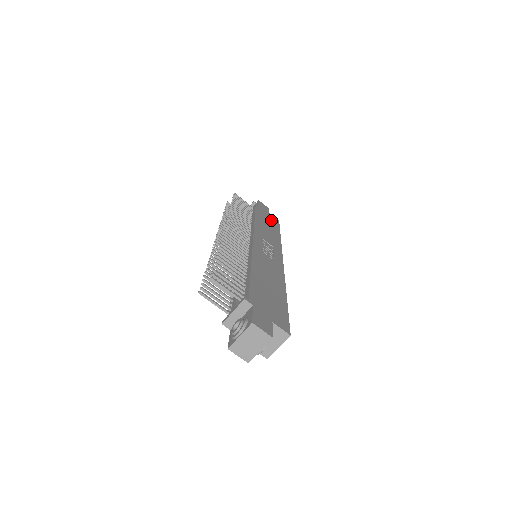
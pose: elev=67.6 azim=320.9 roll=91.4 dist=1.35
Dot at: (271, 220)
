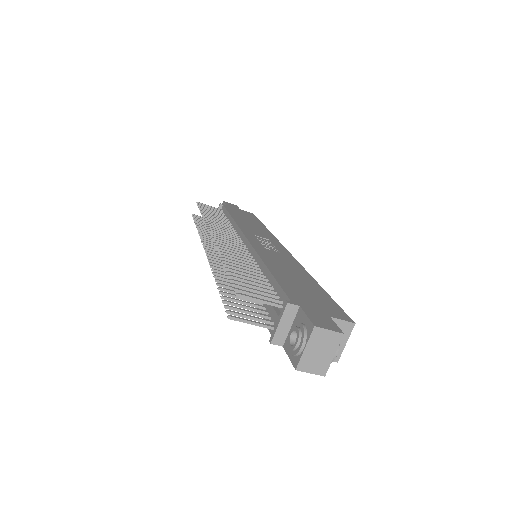
Dot at: (247, 215)
